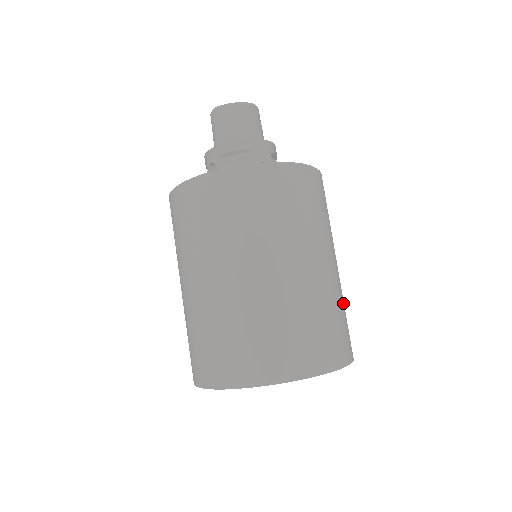
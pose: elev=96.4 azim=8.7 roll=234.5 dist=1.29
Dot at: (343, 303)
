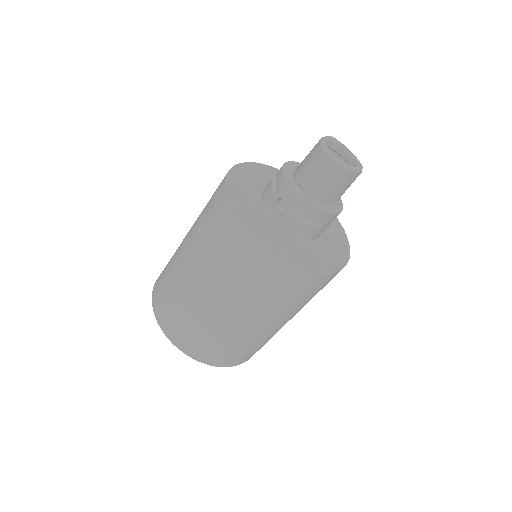
Dot at: occluded
